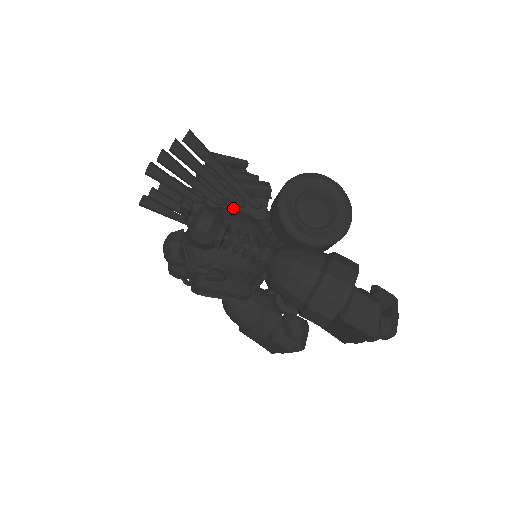
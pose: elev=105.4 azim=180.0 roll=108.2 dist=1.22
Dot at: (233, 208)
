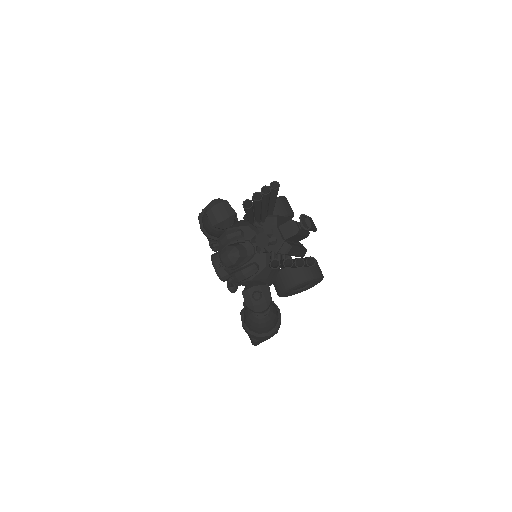
Dot at: occluded
